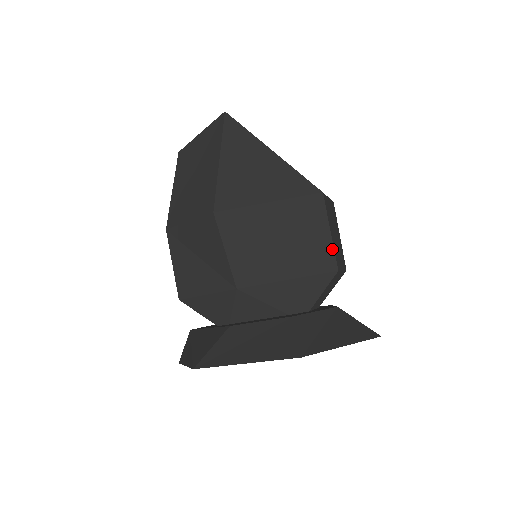
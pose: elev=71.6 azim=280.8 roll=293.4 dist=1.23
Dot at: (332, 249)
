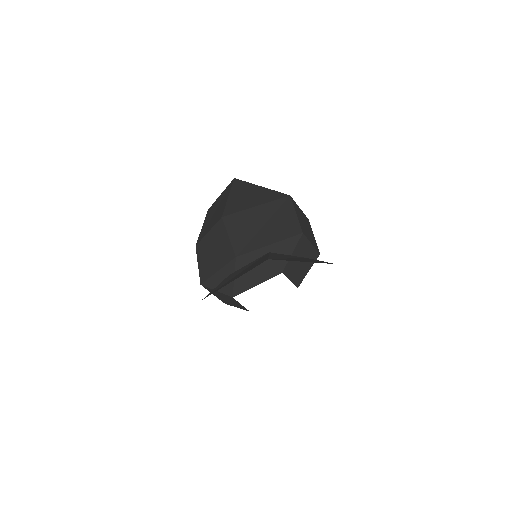
Dot at: (298, 222)
